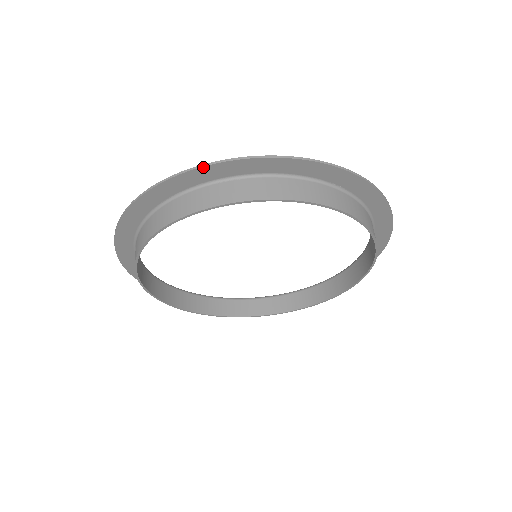
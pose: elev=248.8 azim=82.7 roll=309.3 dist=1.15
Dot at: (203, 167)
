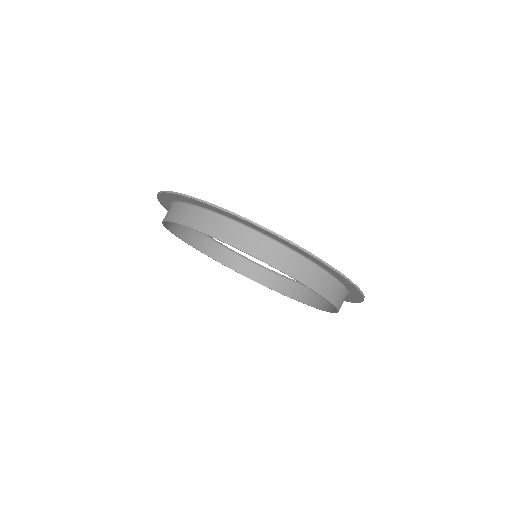
Dot at: (257, 226)
